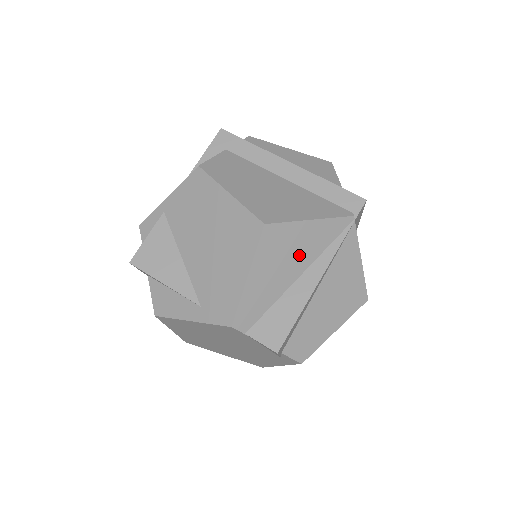
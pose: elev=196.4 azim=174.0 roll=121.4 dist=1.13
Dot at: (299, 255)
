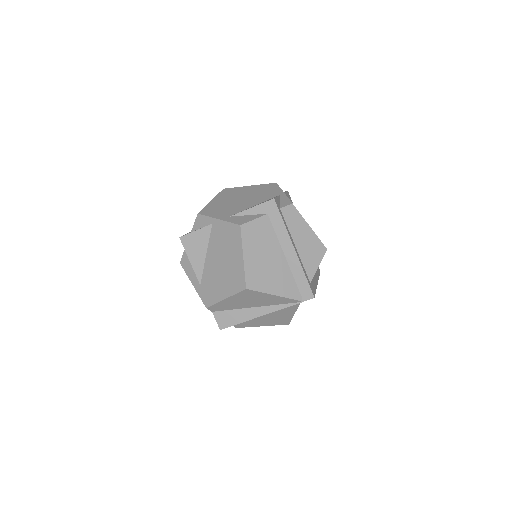
Dot at: (259, 302)
